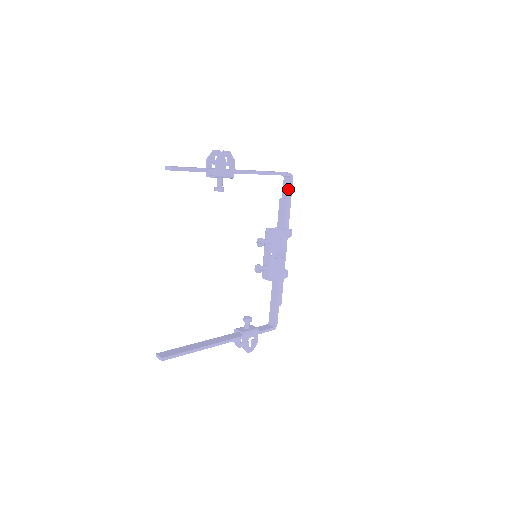
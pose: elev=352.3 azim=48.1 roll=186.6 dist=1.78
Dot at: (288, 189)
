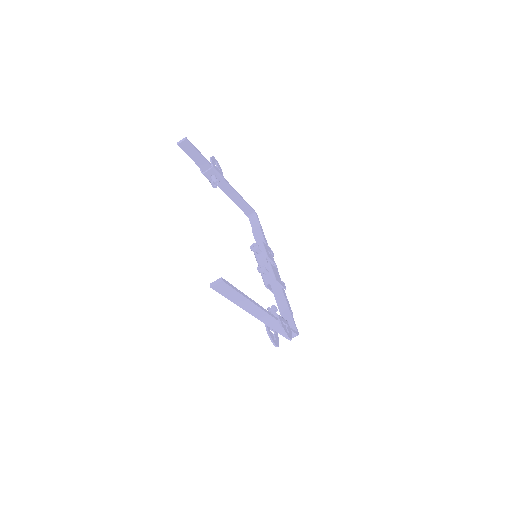
Dot at: (257, 222)
